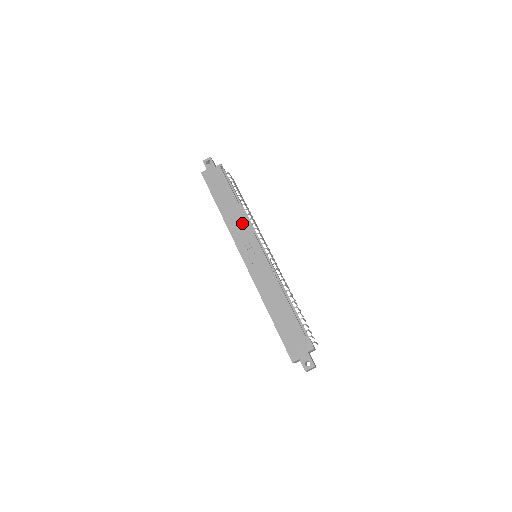
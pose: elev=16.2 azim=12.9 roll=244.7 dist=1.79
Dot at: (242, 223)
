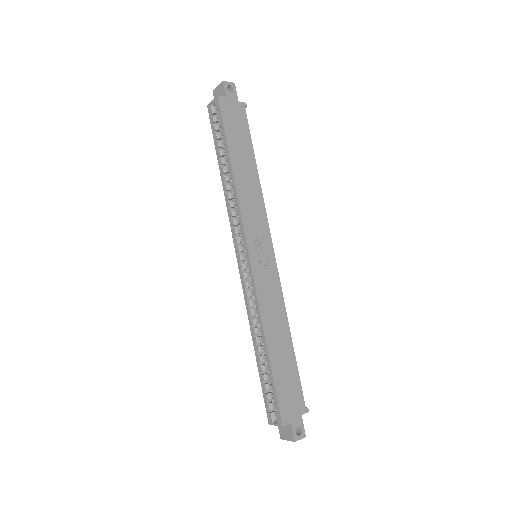
Dot at: (257, 203)
